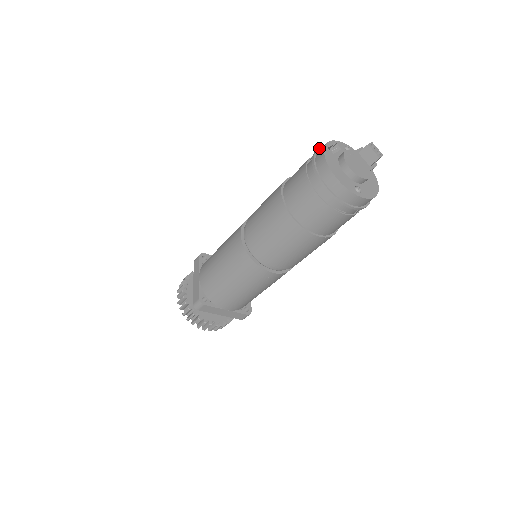
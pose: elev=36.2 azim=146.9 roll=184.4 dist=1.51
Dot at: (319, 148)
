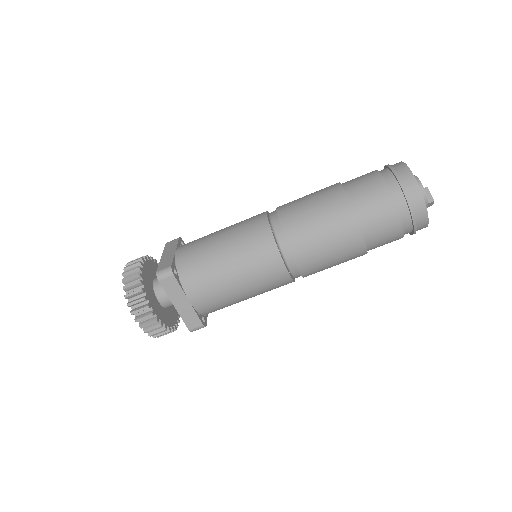
Dot at: occluded
